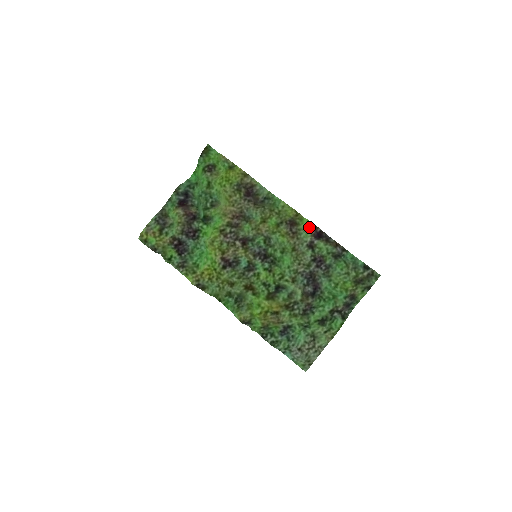
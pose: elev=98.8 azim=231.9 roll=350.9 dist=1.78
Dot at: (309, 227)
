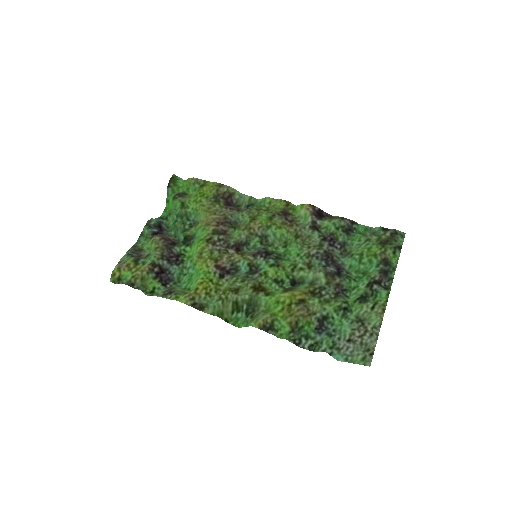
Dot at: (305, 208)
